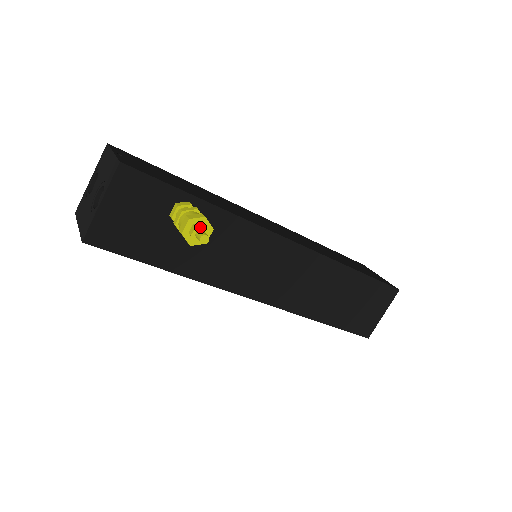
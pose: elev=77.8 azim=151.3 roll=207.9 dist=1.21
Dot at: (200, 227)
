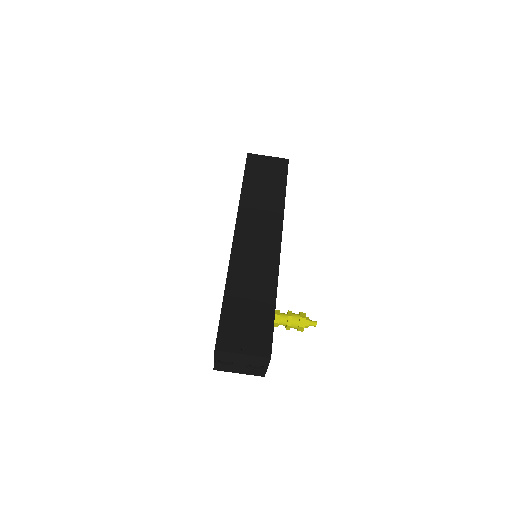
Dot at: (309, 323)
